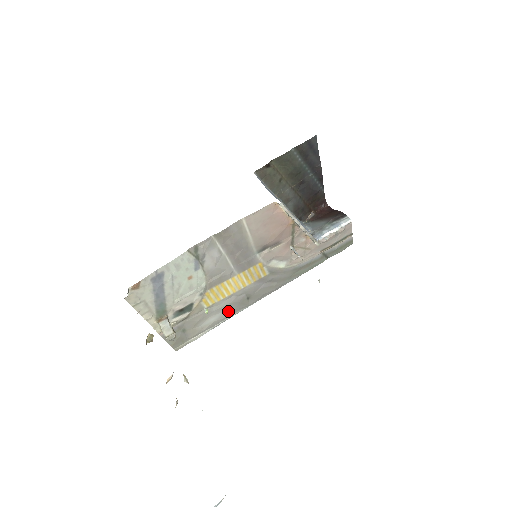
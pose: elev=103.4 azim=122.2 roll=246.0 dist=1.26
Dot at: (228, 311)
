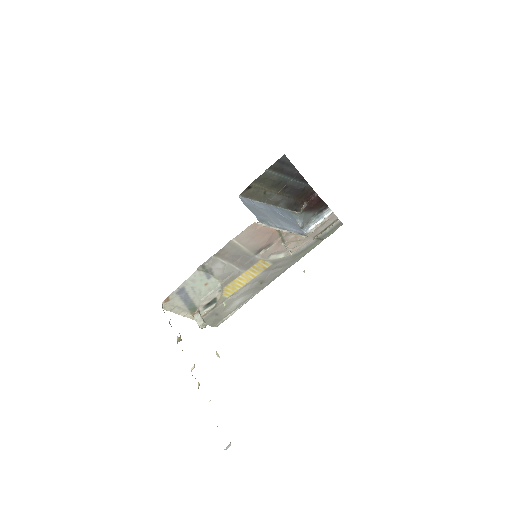
Dot at: (248, 295)
